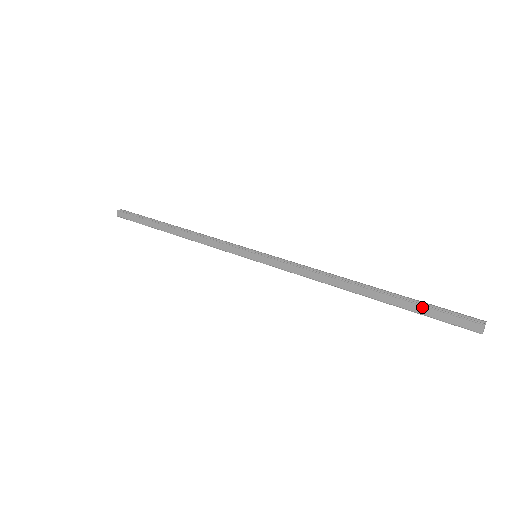
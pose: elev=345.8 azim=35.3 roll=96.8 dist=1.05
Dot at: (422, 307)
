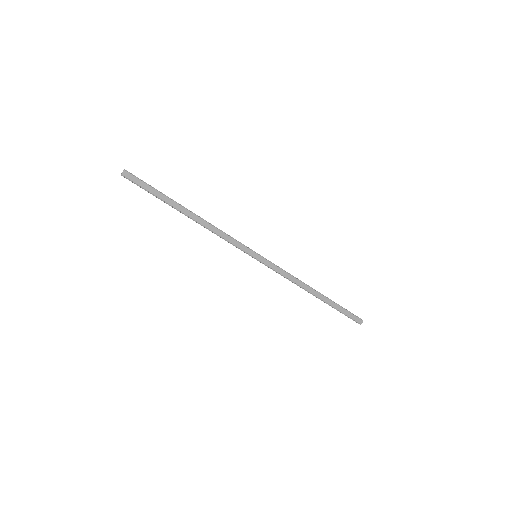
Dot at: (342, 308)
